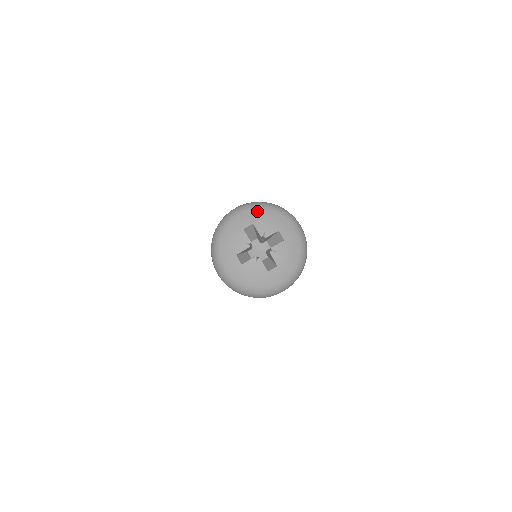
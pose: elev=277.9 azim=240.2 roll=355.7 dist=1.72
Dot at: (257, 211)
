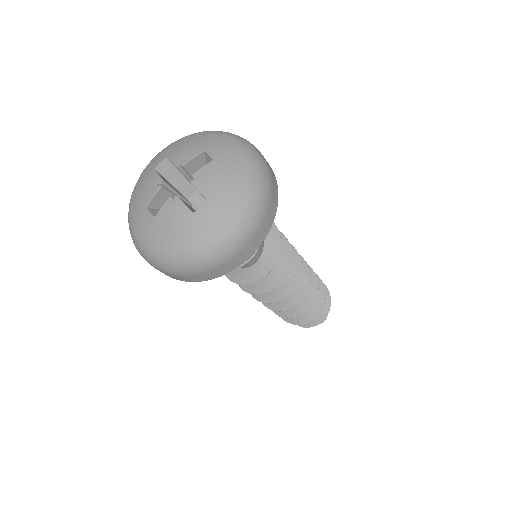
Dot at: (176, 143)
